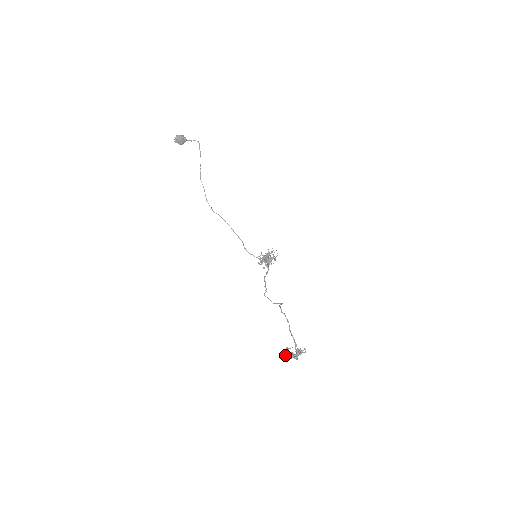
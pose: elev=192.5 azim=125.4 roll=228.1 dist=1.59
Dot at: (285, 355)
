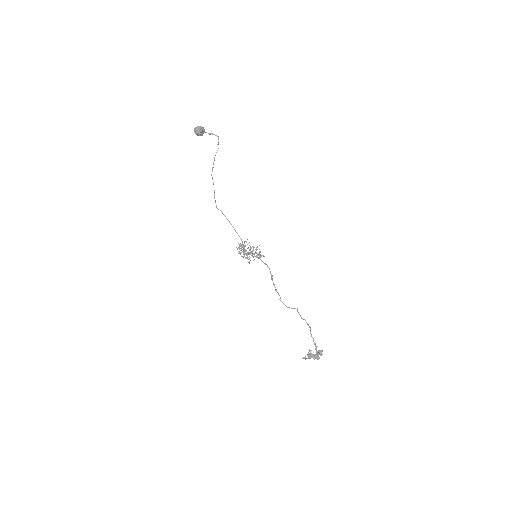
Dot at: (309, 356)
